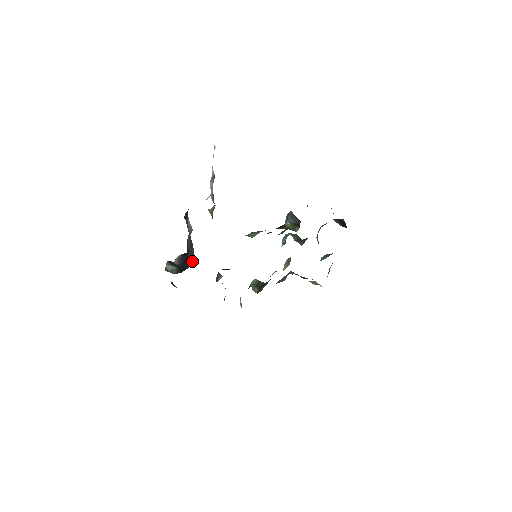
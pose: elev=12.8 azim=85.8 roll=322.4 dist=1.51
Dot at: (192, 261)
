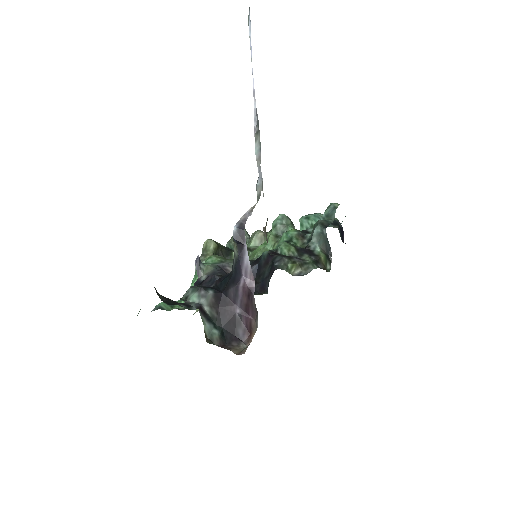
Dot at: (245, 331)
